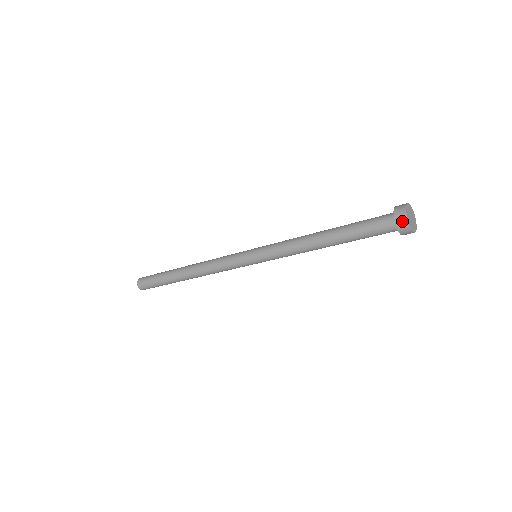
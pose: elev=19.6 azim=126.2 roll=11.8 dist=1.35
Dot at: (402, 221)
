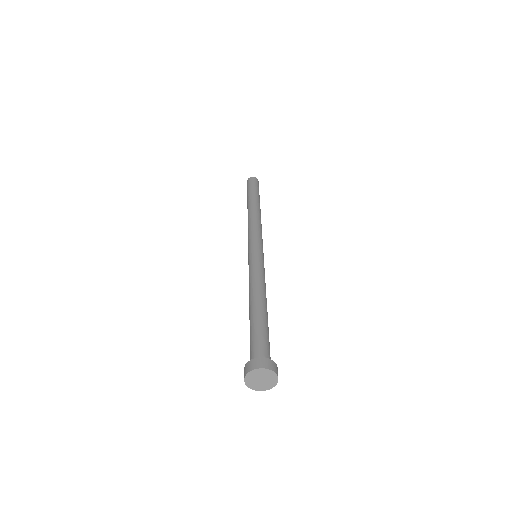
Dot at: (247, 369)
